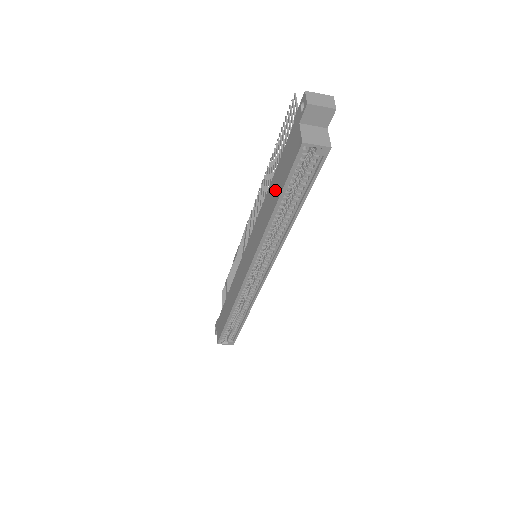
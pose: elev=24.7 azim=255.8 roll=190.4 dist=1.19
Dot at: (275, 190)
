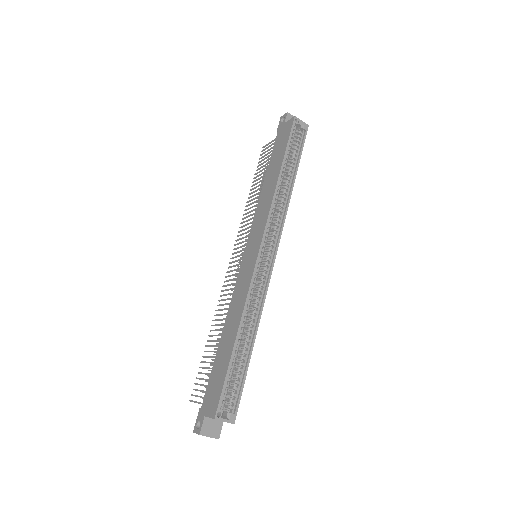
Dot at: (275, 165)
